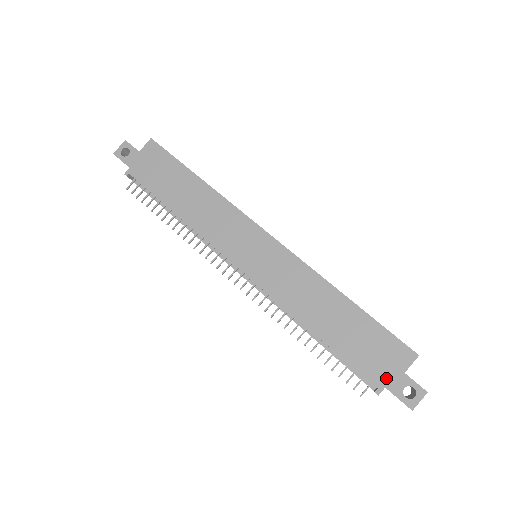
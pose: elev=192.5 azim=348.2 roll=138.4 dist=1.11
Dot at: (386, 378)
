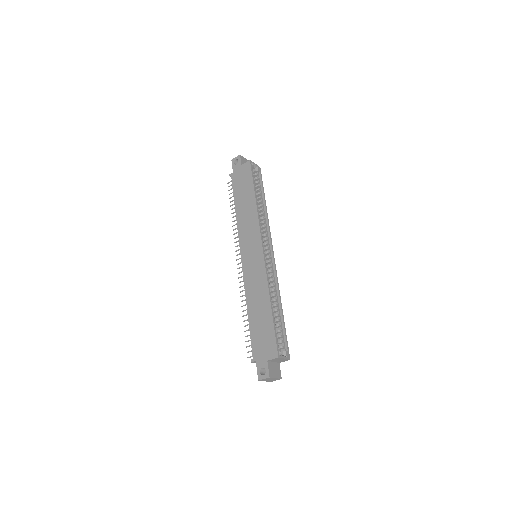
Dot at: (259, 357)
